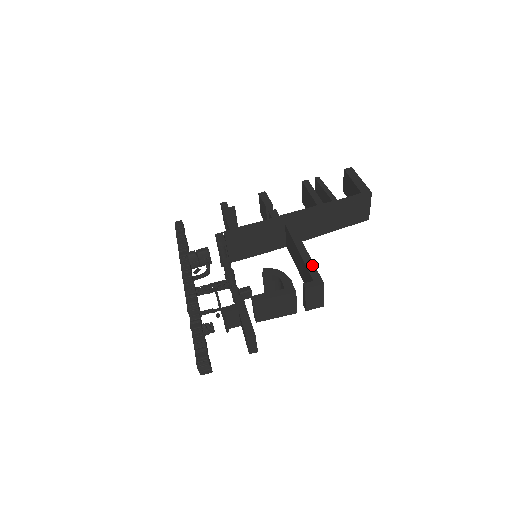
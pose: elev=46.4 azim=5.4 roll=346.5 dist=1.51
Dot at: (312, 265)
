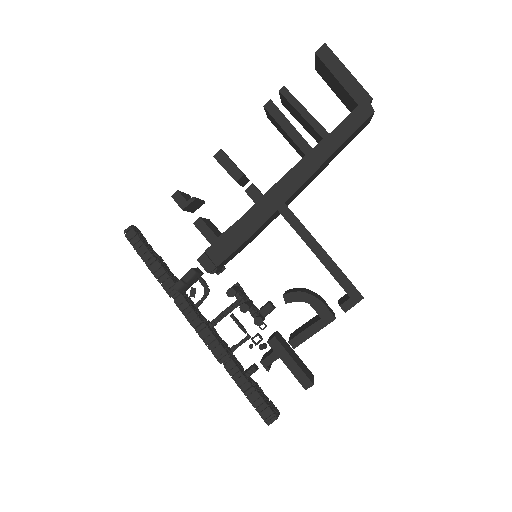
Dot at: (340, 273)
